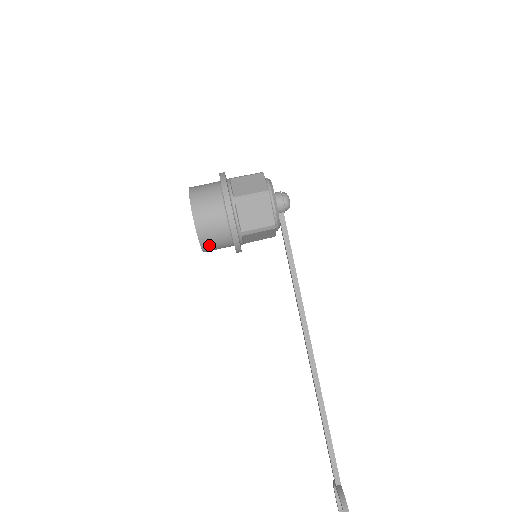
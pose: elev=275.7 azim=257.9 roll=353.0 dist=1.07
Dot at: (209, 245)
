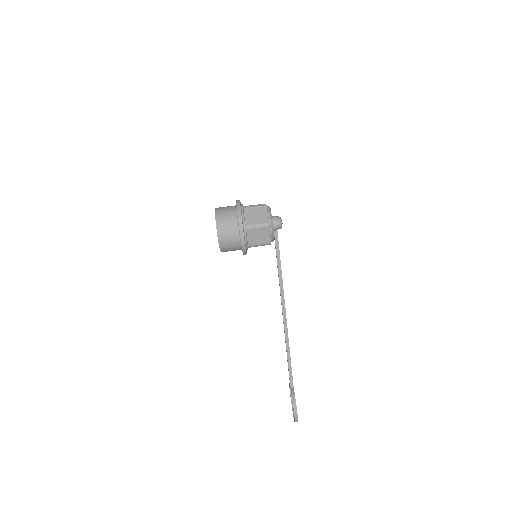
Dot at: (226, 251)
